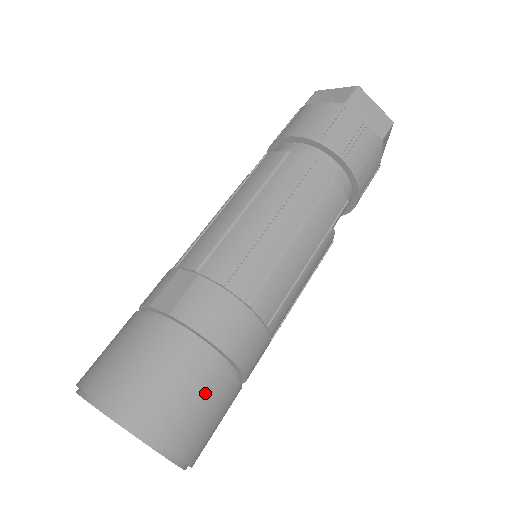
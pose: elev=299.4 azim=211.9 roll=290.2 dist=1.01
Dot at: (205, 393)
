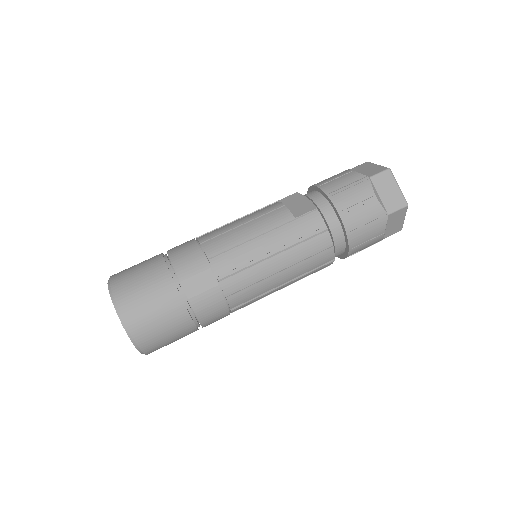
Dot at: (180, 338)
